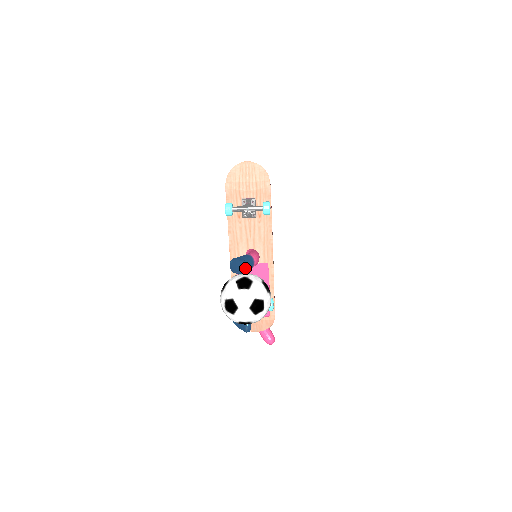
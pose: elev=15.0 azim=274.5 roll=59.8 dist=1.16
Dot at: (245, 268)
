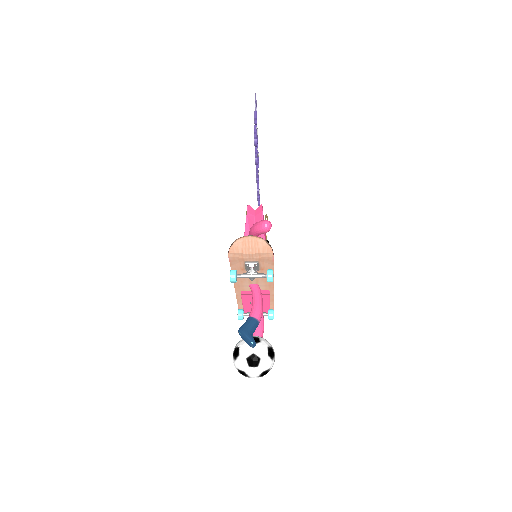
Dot at: (253, 347)
